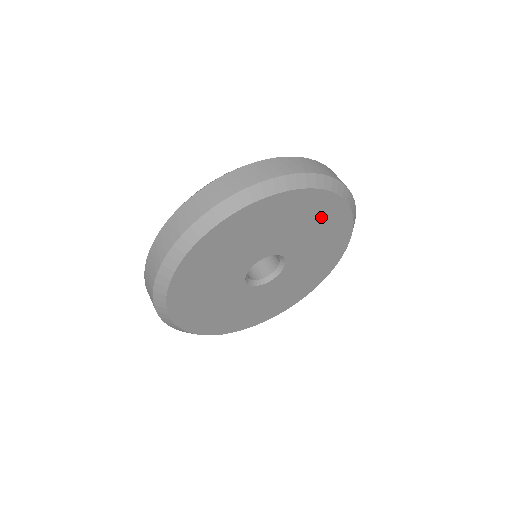
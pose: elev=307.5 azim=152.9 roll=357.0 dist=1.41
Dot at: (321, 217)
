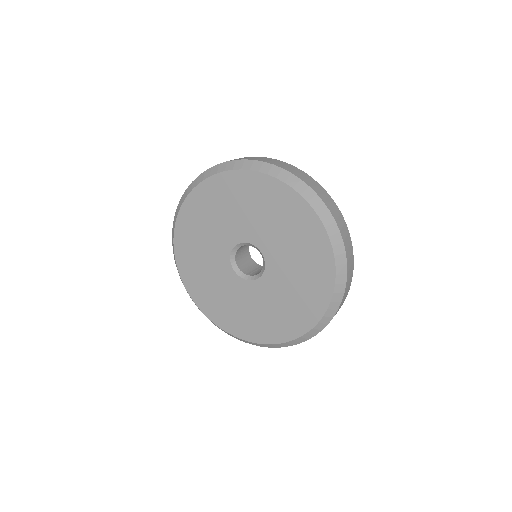
Dot at: (310, 257)
